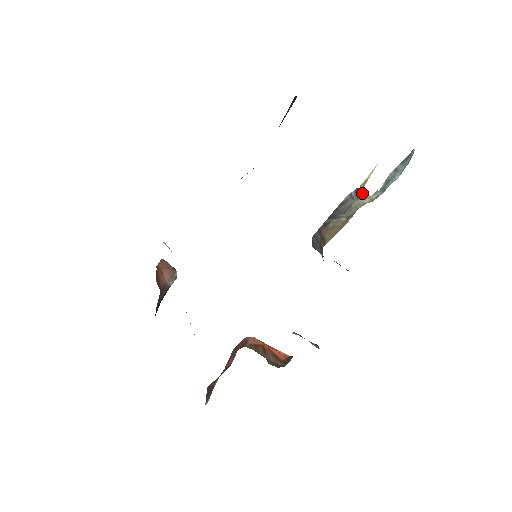
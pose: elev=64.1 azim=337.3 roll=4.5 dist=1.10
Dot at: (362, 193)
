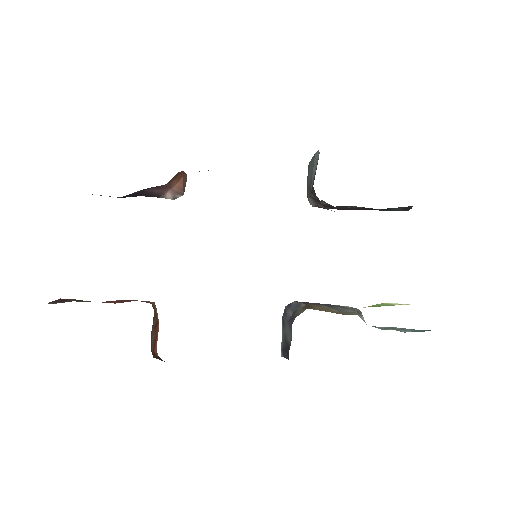
Dot at: occluded
